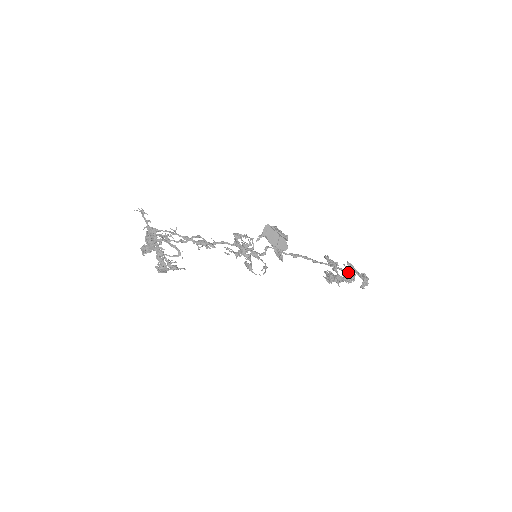
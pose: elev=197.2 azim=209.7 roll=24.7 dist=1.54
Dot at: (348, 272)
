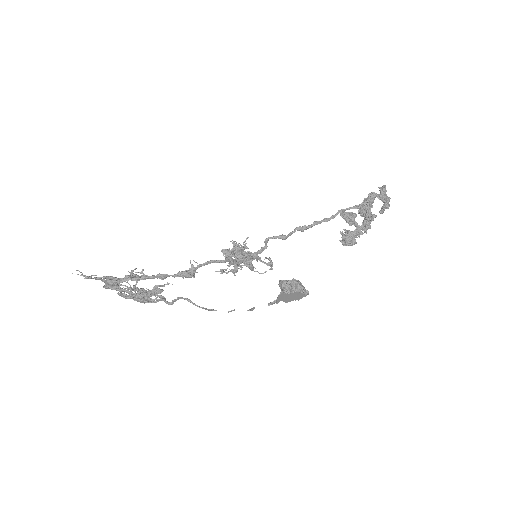
Dot at: (368, 218)
